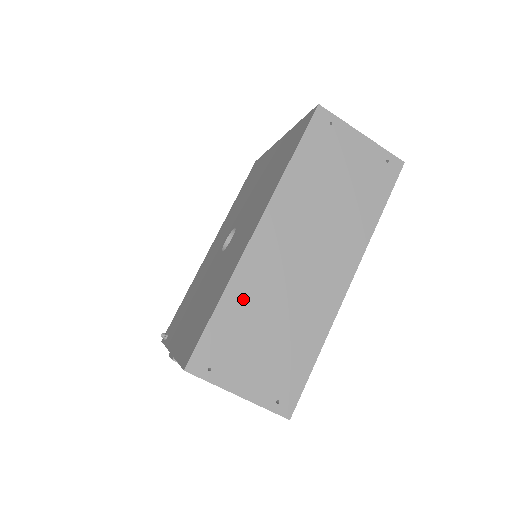
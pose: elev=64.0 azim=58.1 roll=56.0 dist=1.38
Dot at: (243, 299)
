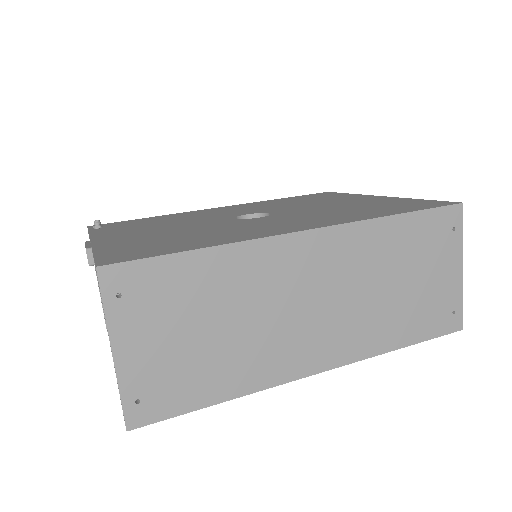
Dot at: (226, 273)
